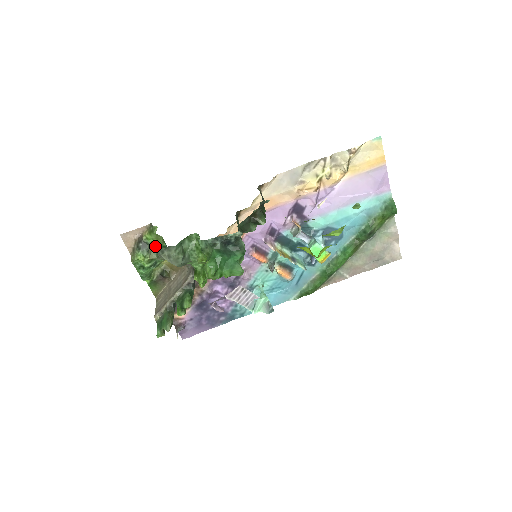
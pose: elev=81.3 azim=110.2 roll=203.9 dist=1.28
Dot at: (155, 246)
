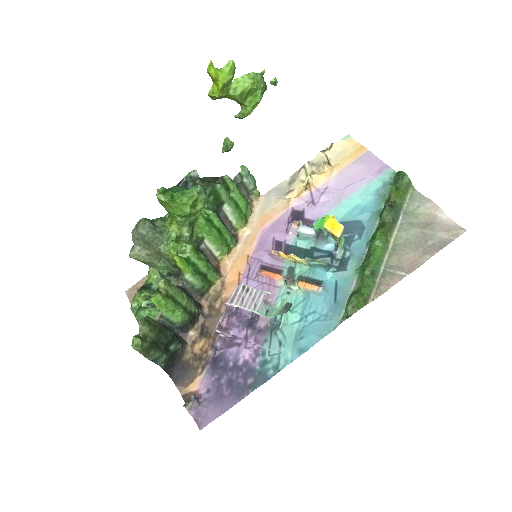
Dot at: occluded
